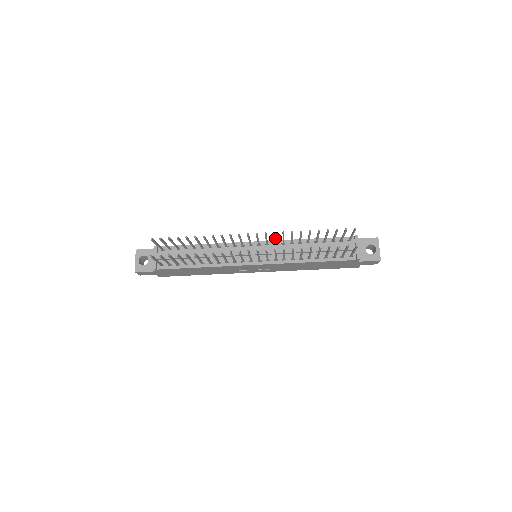
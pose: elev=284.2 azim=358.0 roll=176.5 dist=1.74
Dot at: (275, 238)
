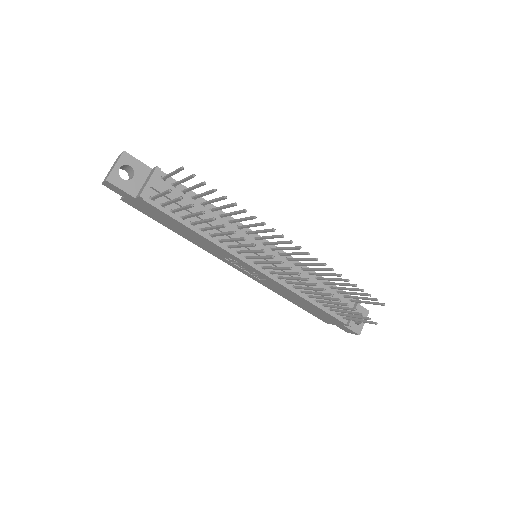
Dot at: (304, 260)
